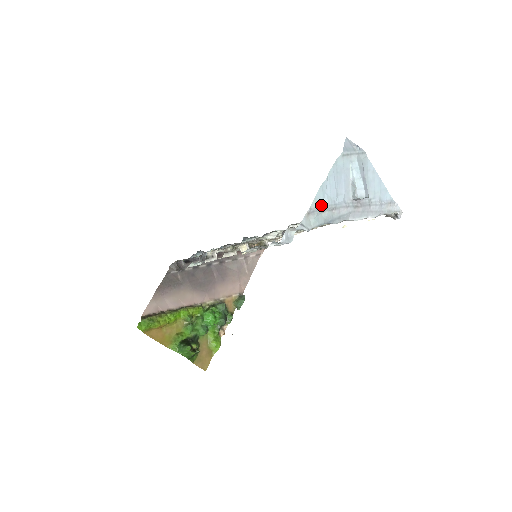
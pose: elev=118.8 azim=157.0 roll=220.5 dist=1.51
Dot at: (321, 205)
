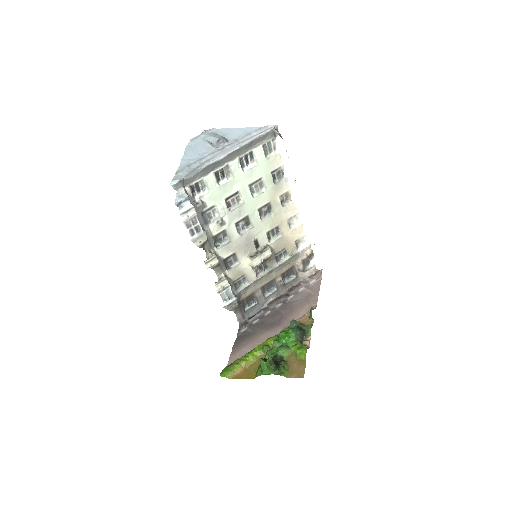
Dot at: (187, 166)
